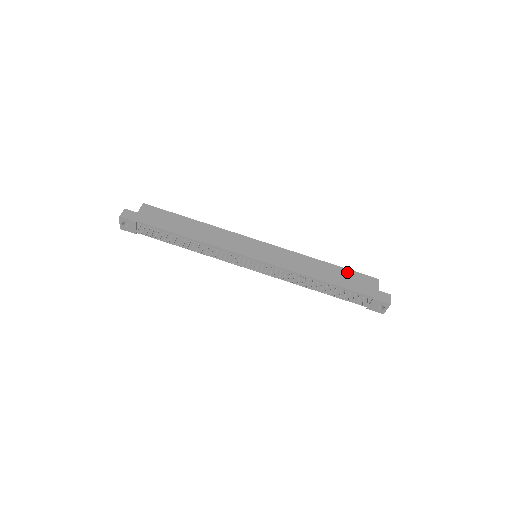
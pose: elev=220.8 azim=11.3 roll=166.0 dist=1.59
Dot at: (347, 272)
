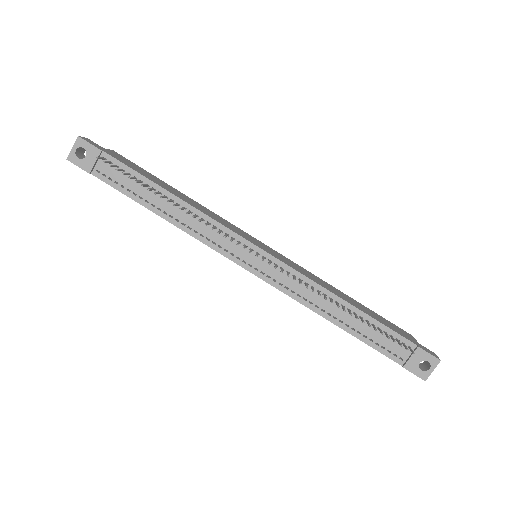
Dot at: (374, 313)
